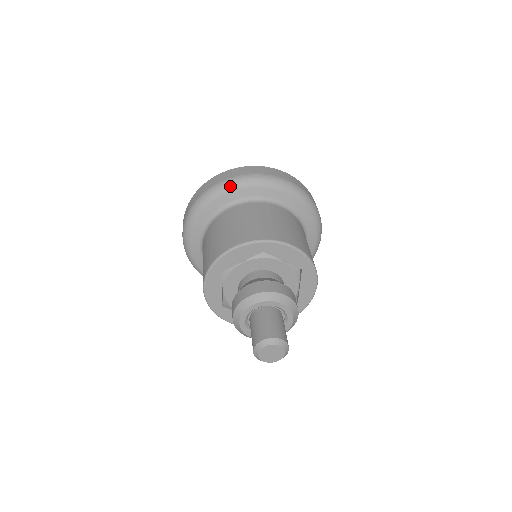
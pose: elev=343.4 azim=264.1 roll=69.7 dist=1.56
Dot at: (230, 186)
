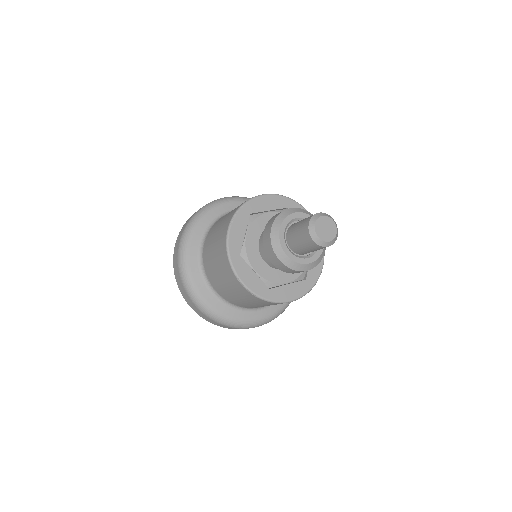
Dot at: (240, 198)
